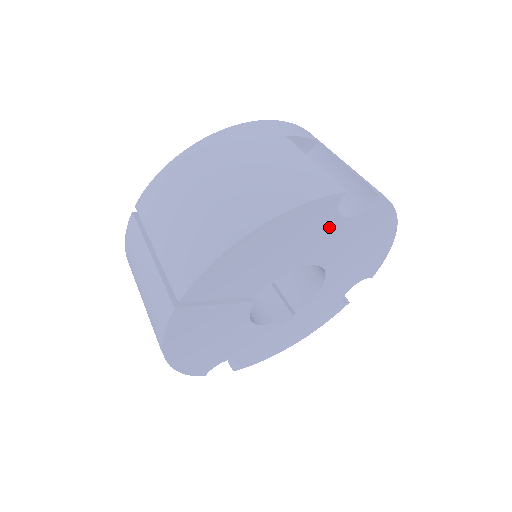
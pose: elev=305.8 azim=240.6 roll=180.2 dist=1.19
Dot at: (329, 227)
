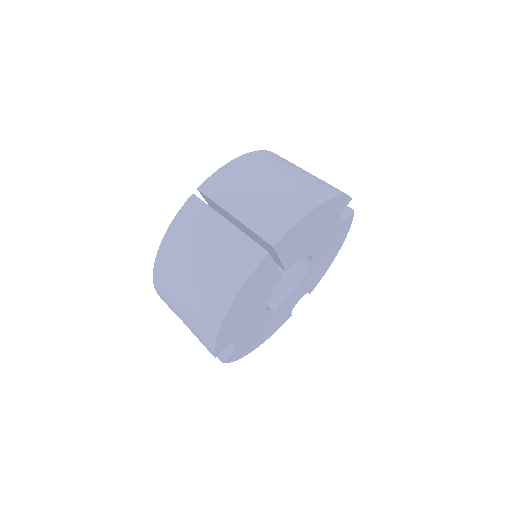
Dot at: (334, 225)
